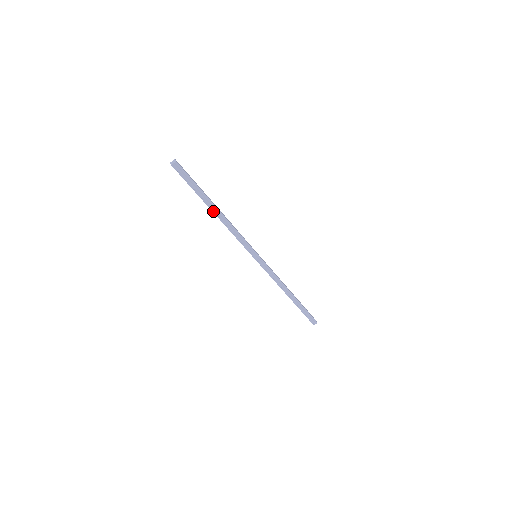
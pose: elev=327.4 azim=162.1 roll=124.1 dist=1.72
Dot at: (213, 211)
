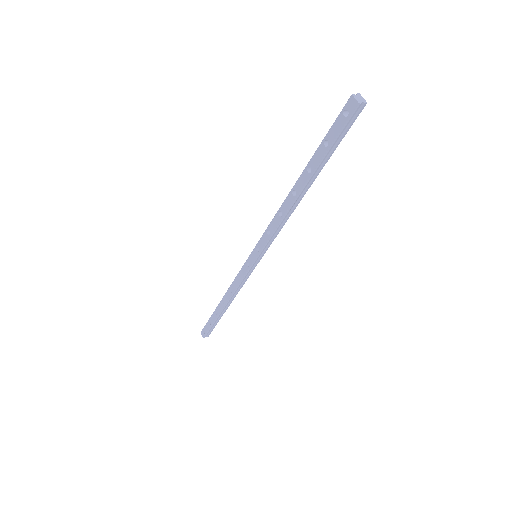
Dot at: (303, 189)
